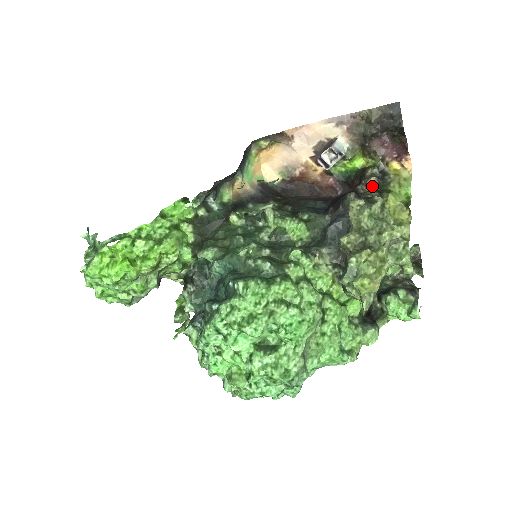
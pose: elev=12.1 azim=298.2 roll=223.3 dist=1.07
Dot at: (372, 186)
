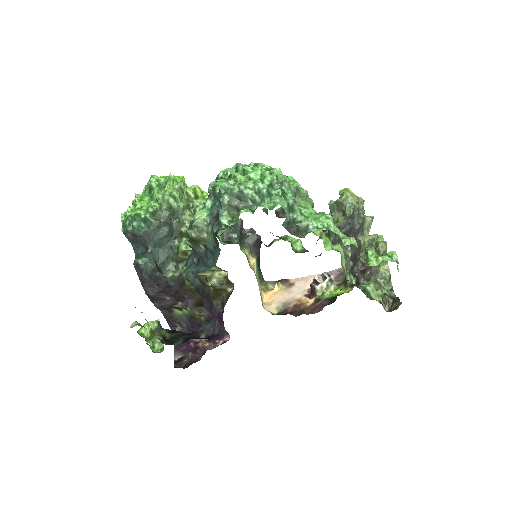
Dot at: occluded
